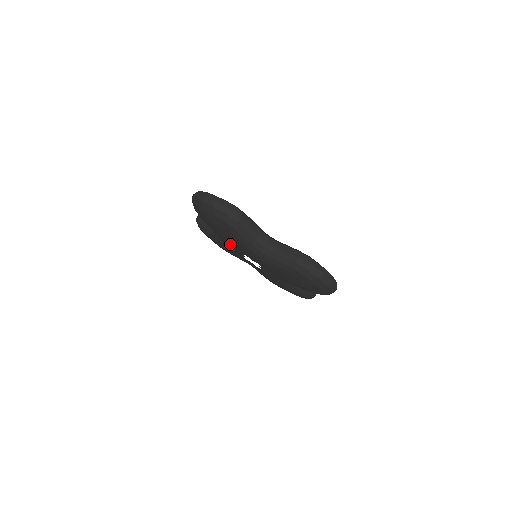
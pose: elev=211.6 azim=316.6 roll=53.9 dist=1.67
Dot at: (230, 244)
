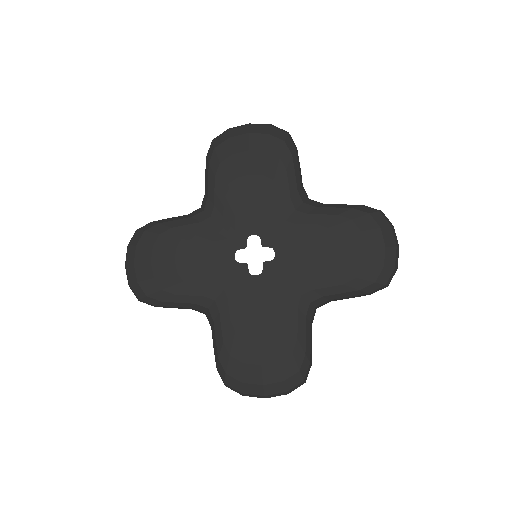
Dot at: (238, 212)
